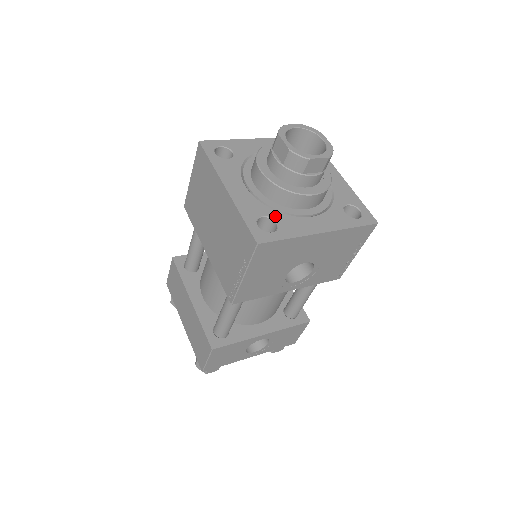
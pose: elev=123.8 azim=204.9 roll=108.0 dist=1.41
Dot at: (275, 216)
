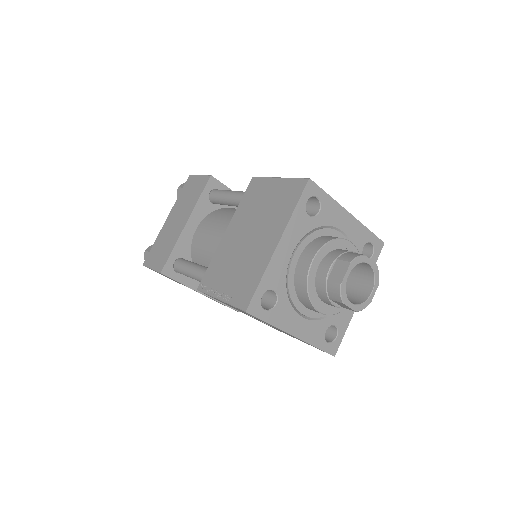
Dot at: (282, 297)
